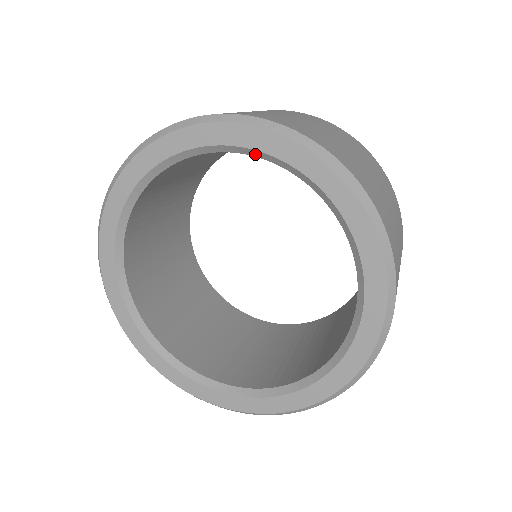
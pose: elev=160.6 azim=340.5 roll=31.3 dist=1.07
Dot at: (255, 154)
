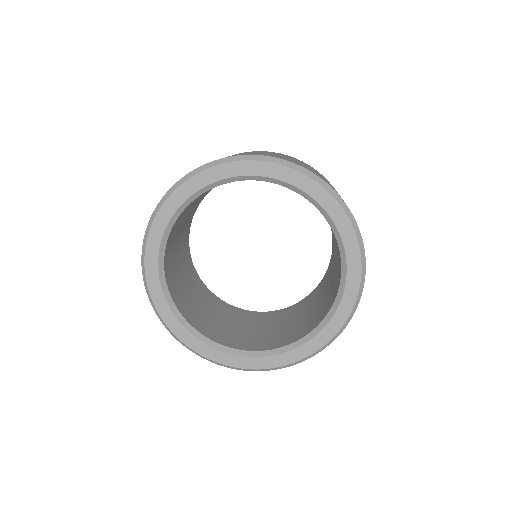
Dot at: (235, 180)
